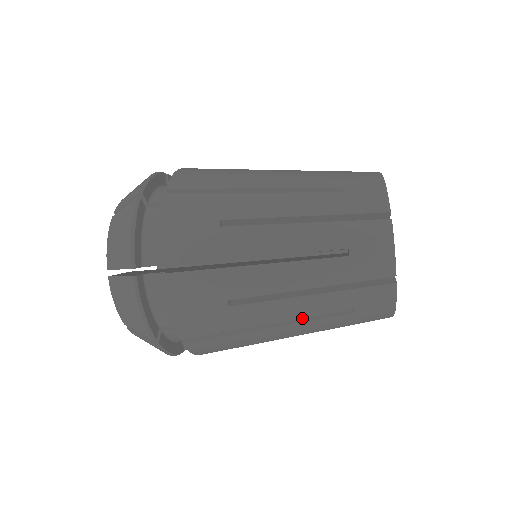
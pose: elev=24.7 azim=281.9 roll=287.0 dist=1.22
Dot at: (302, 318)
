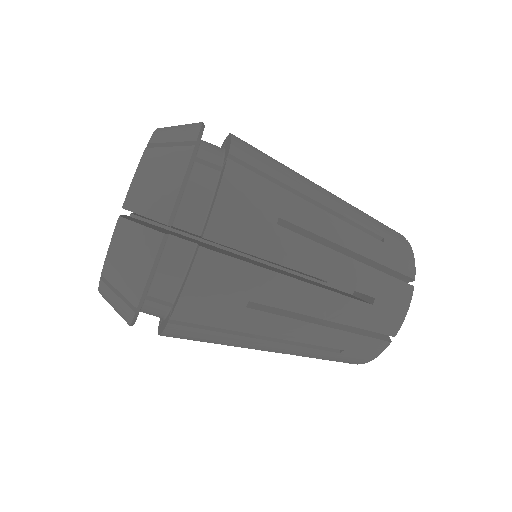
Dot at: (326, 288)
